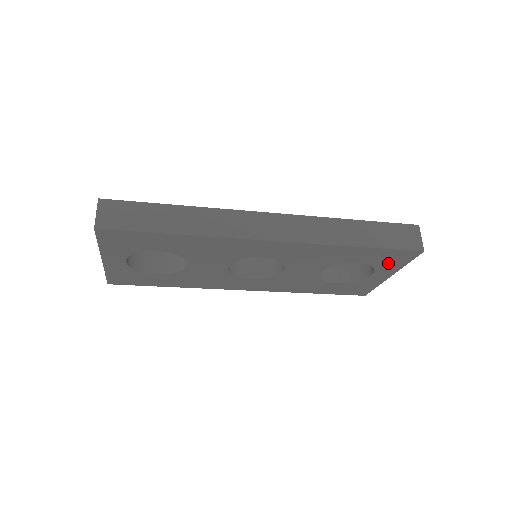
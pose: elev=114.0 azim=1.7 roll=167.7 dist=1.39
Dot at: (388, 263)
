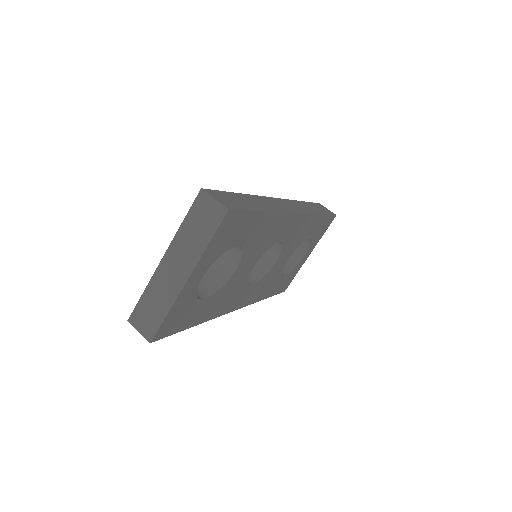
Dot at: (318, 235)
